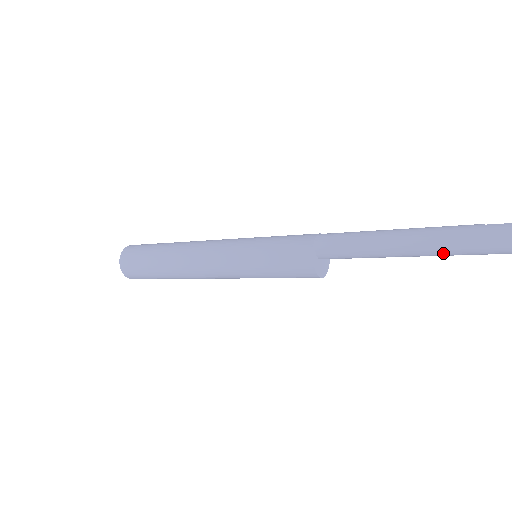
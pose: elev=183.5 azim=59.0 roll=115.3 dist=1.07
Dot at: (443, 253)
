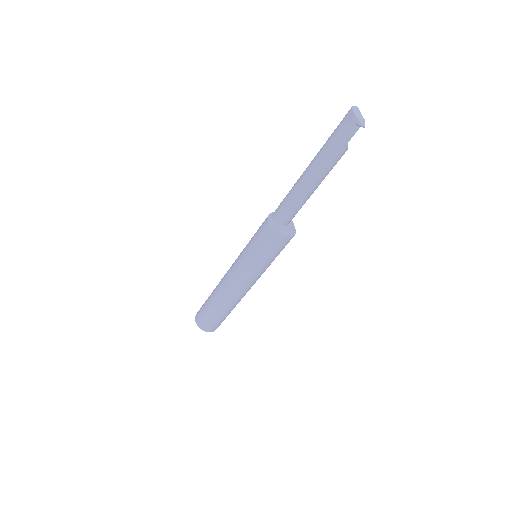
Dot at: (323, 159)
